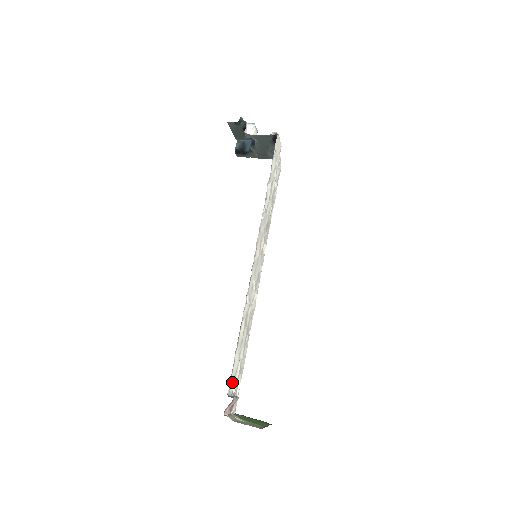
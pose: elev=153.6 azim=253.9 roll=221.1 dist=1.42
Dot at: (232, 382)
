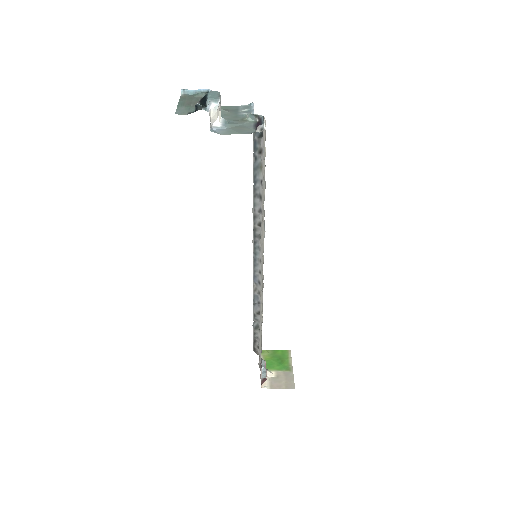
Dot at: occluded
